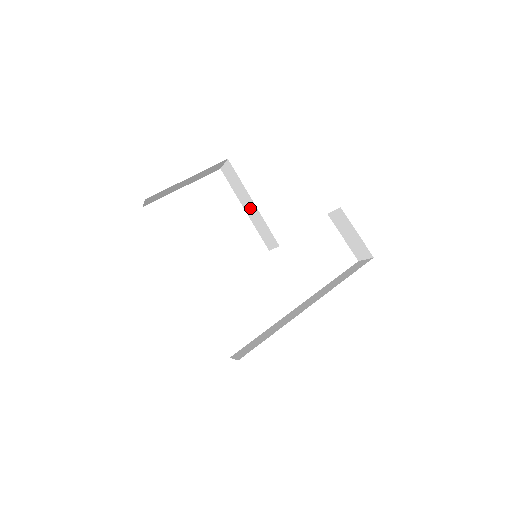
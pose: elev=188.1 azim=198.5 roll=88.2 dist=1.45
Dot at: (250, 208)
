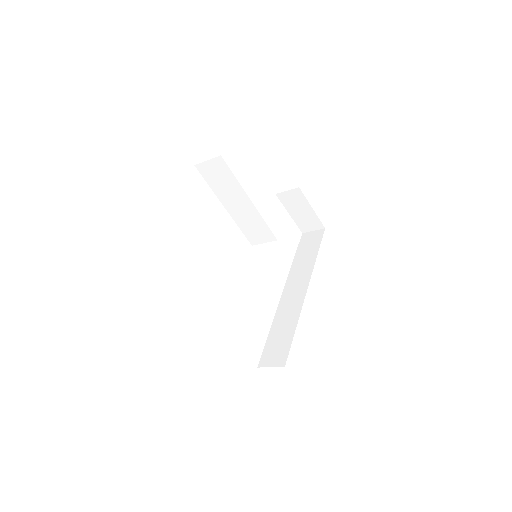
Dot at: (239, 206)
